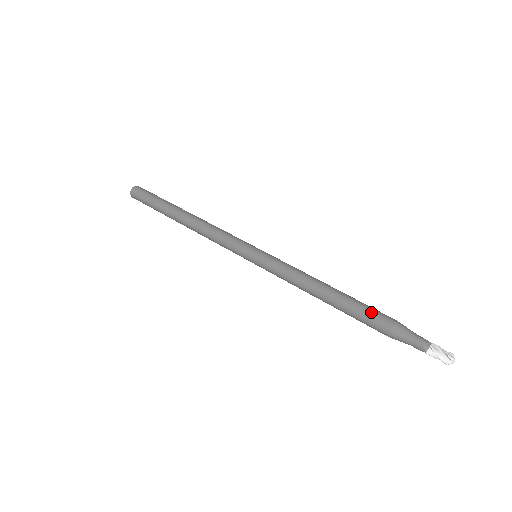
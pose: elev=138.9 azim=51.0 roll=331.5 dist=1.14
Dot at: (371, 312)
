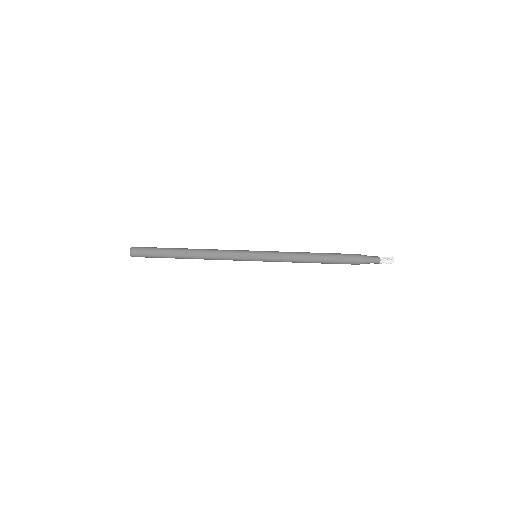
Dot at: (344, 259)
